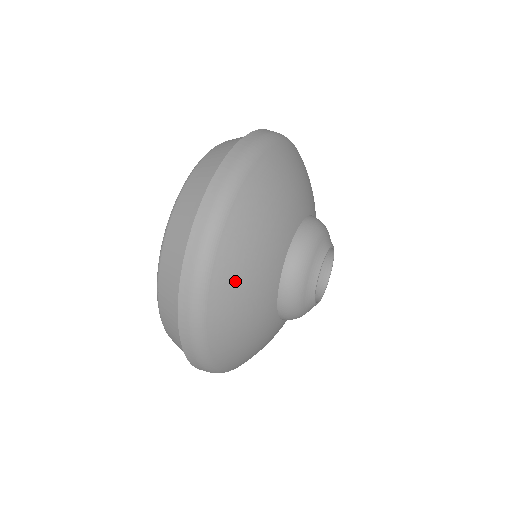
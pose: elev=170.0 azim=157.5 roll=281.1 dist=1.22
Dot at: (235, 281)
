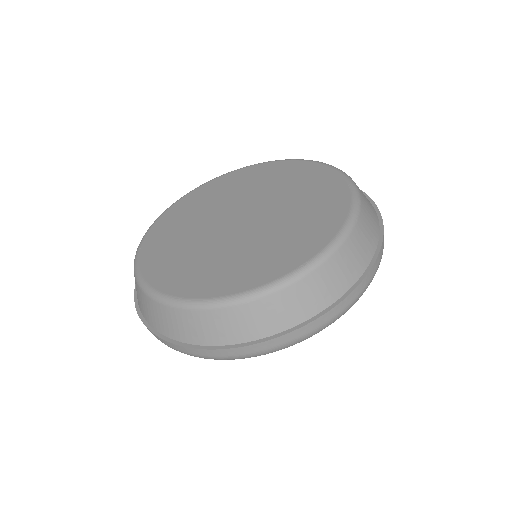
Dot at: occluded
